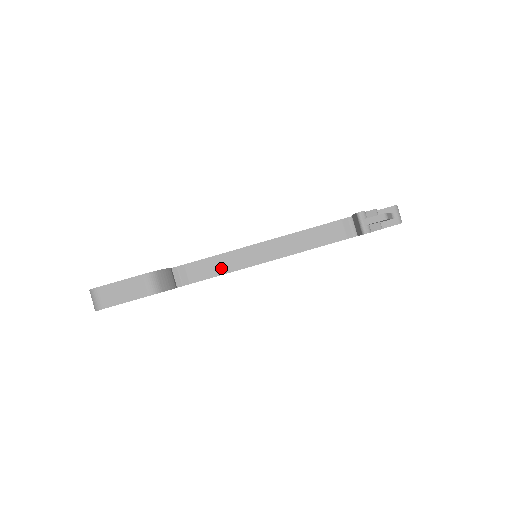
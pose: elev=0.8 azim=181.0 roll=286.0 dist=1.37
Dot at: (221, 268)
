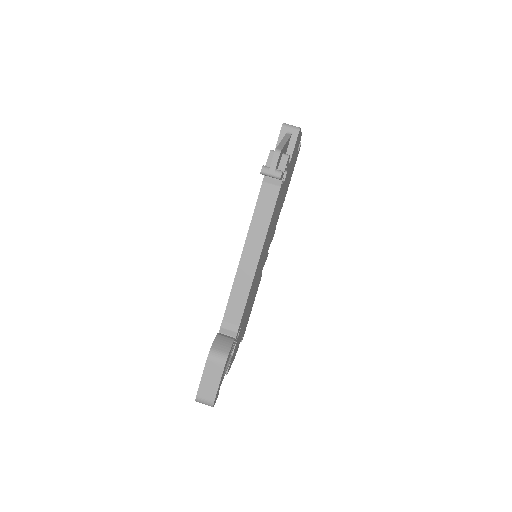
Dot at: (242, 296)
